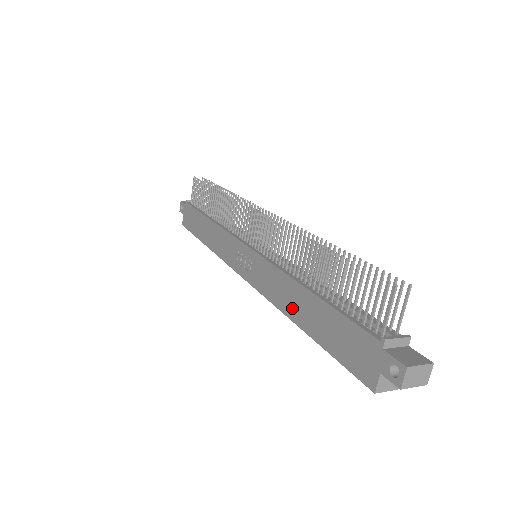
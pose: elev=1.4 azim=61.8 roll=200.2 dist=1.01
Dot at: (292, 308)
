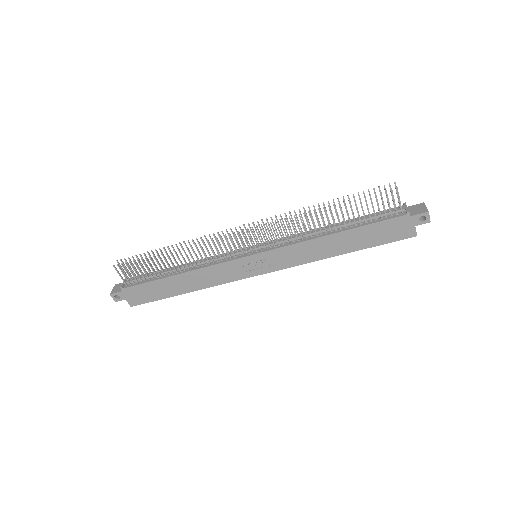
Dot at: (330, 251)
